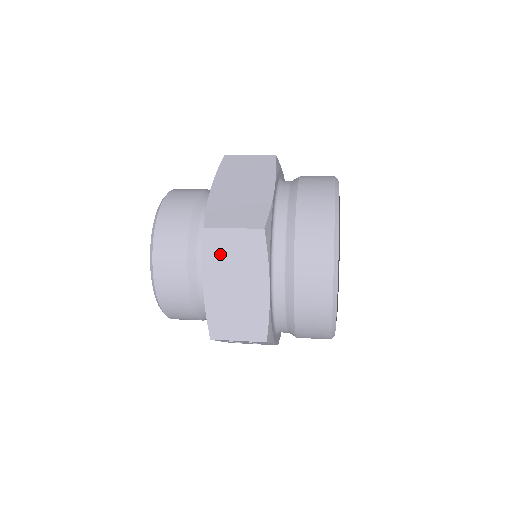
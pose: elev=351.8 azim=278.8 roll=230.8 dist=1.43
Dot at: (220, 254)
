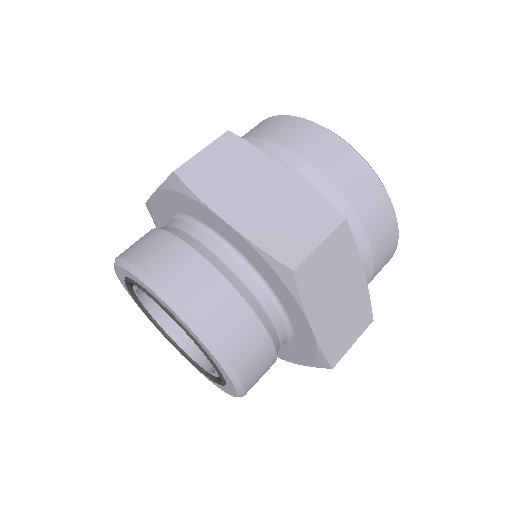
Dot at: (317, 282)
